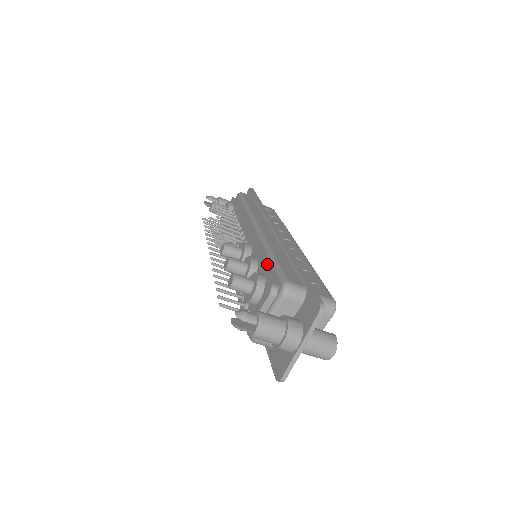
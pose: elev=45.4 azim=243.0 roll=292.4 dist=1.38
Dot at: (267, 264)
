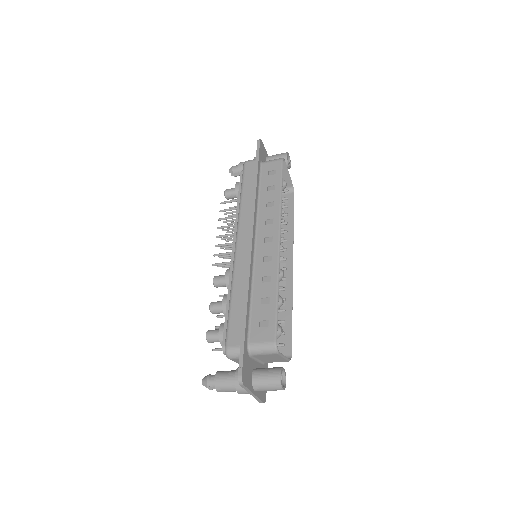
Dot at: occluded
